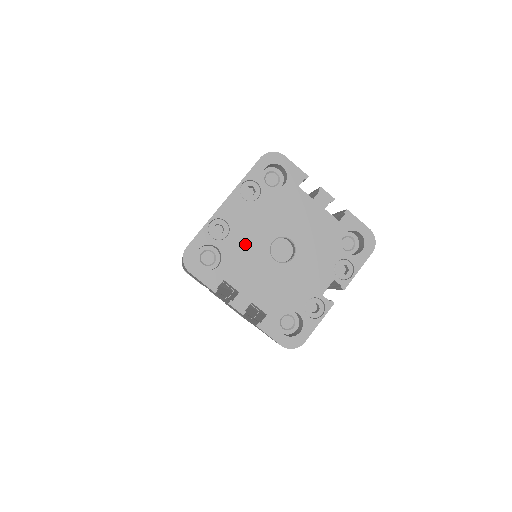
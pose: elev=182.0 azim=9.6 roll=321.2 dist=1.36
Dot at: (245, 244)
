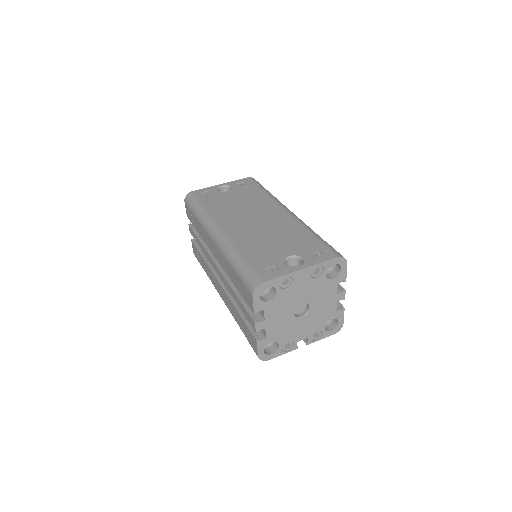
Dot at: (290, 297)
